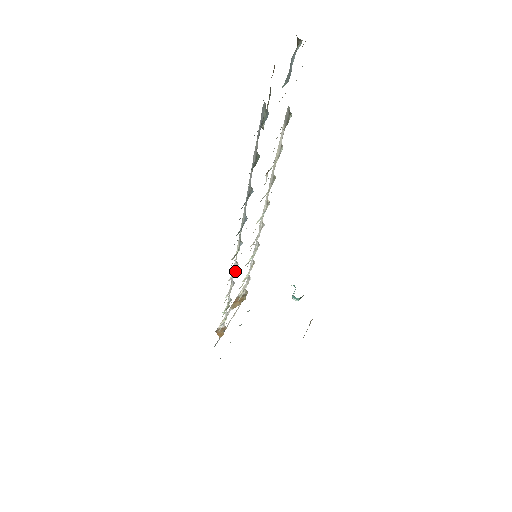
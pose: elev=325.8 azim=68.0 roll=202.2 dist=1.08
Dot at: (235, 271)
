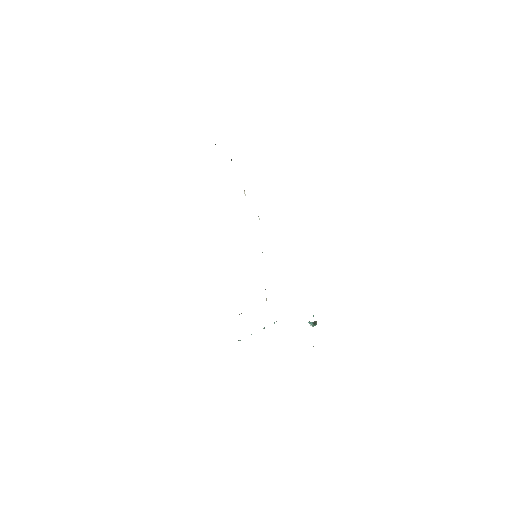
Dot at: occluded
